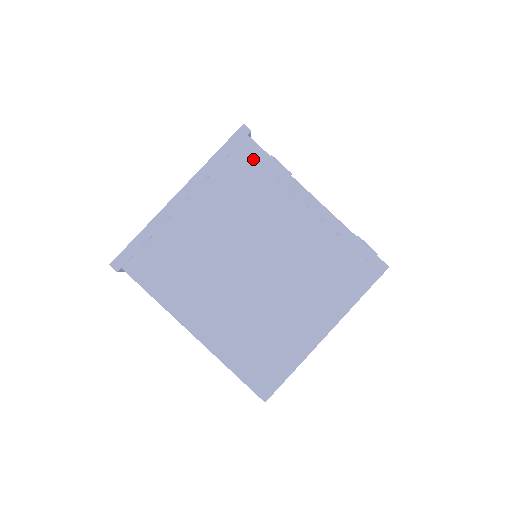
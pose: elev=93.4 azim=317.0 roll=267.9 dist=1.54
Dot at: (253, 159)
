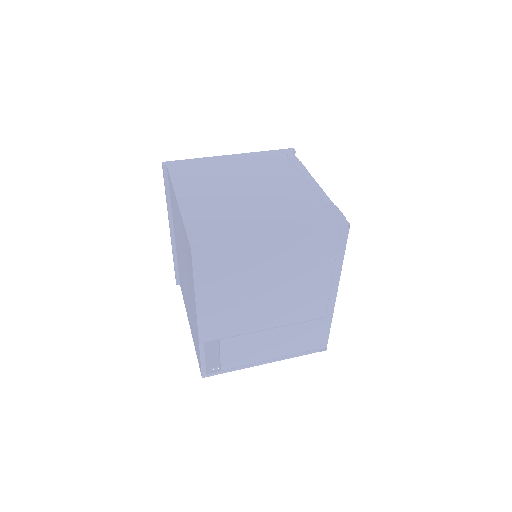
Dot at: (288, 159)
